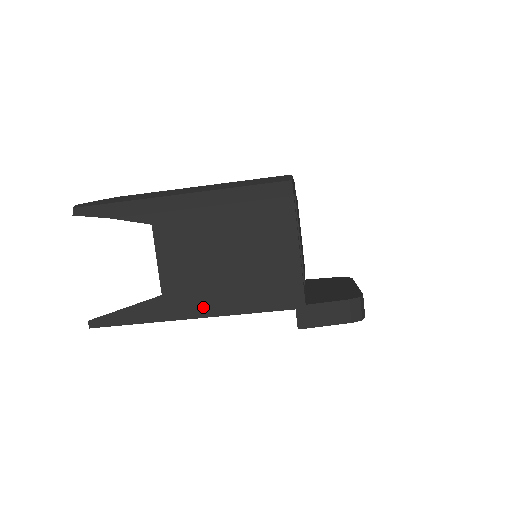
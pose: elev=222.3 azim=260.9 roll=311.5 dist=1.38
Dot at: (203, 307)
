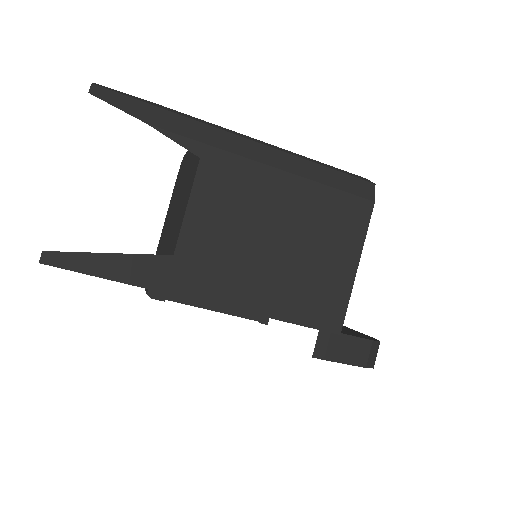
Dot at: (222, 291)
